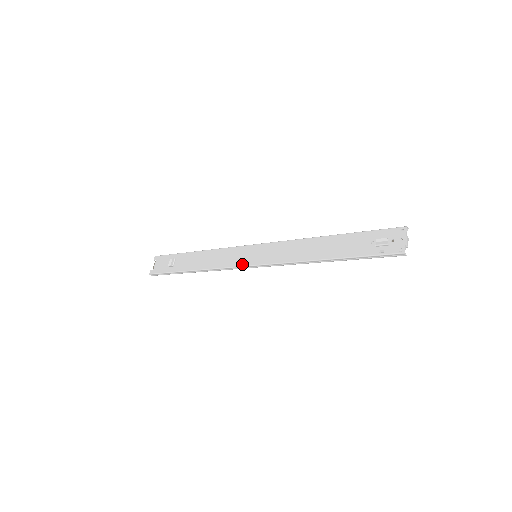
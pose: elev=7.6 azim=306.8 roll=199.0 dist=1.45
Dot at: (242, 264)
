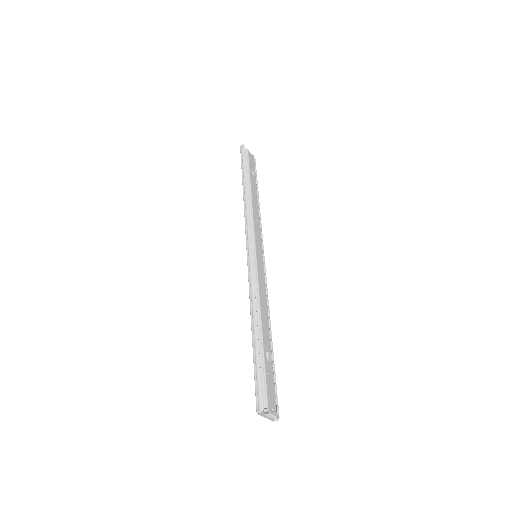
Dot at: occluded
